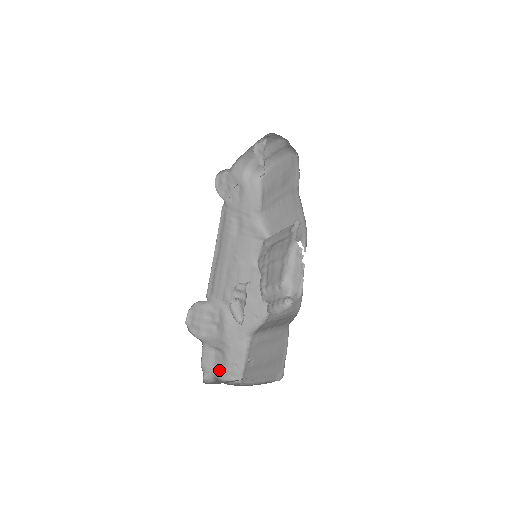
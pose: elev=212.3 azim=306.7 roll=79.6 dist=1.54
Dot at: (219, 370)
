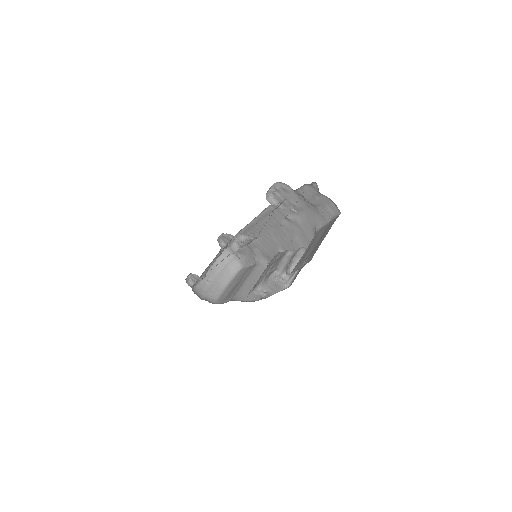
Dot at: occluded
